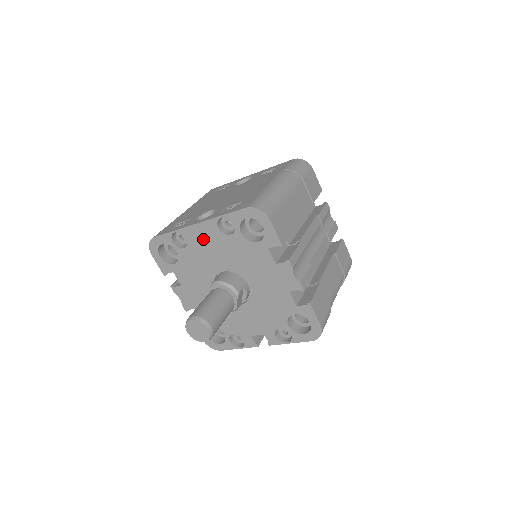
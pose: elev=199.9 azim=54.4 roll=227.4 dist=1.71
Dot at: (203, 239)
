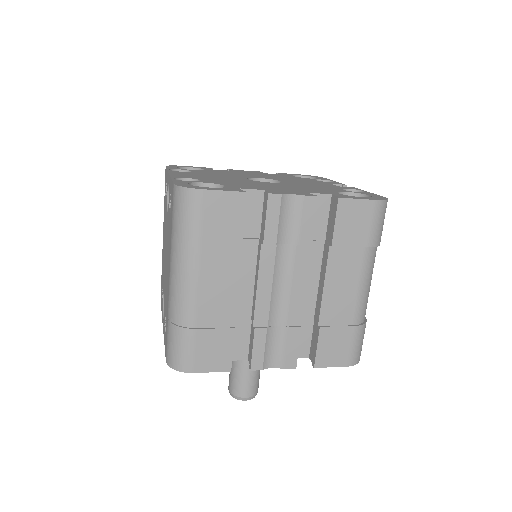
Dot at: occluded
